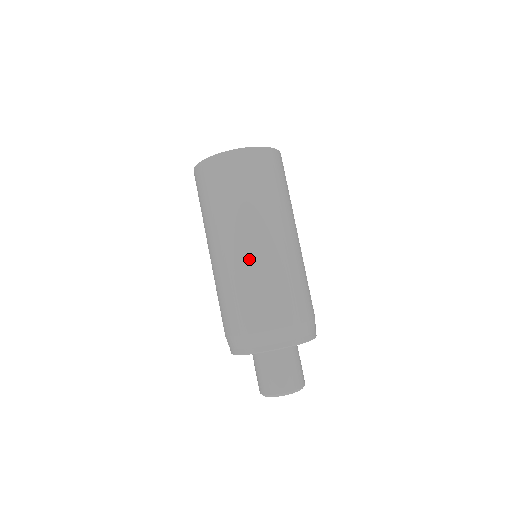
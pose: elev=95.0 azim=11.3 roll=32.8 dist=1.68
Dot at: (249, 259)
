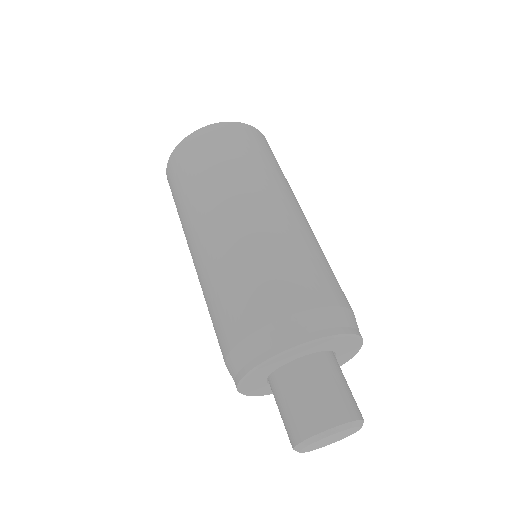
Dot at: (256, 226)
